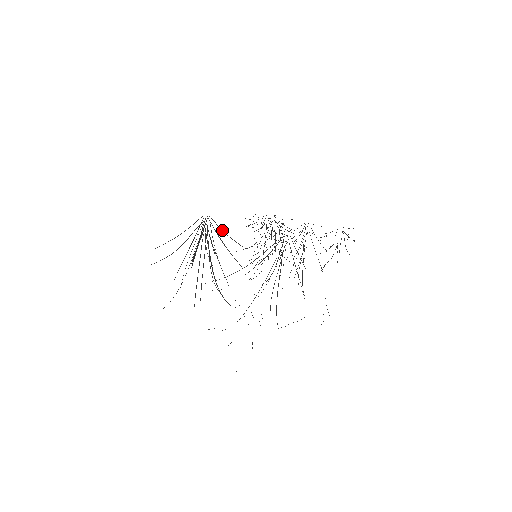
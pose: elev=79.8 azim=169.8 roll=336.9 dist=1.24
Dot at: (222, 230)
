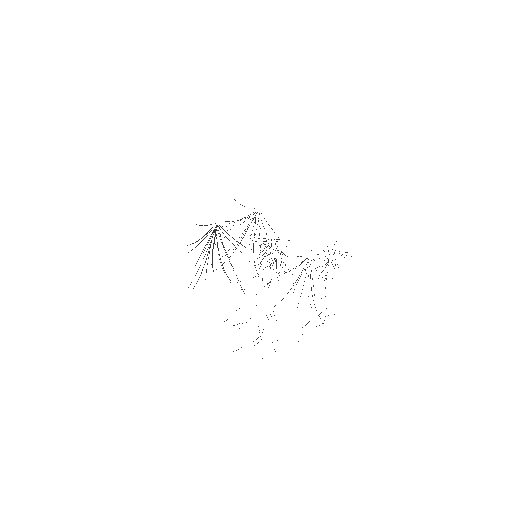
Dot at: (228, 234)
